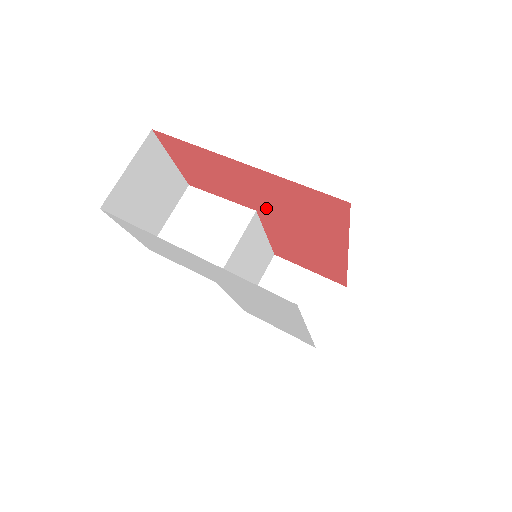
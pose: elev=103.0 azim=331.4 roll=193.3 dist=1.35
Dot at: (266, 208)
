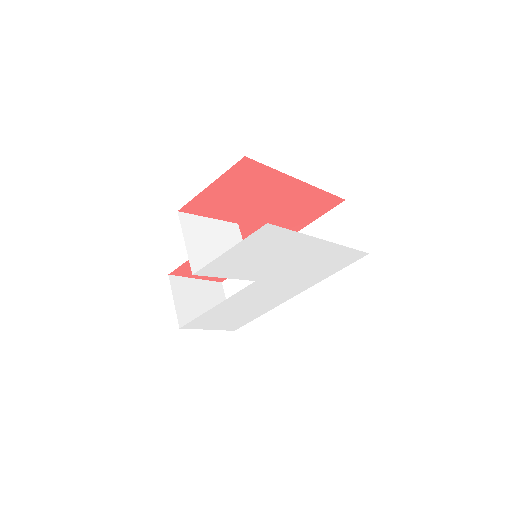
Dot at: (257, 218)
